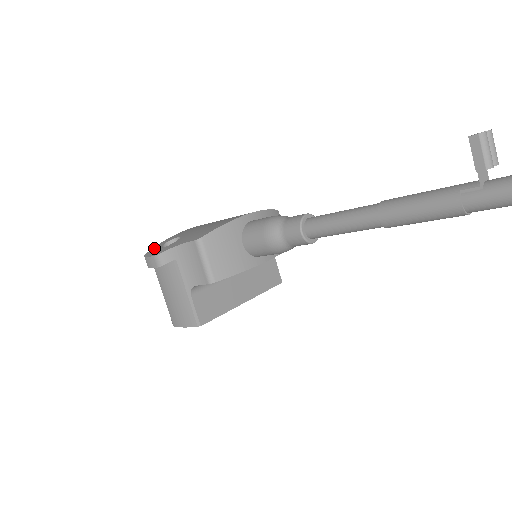
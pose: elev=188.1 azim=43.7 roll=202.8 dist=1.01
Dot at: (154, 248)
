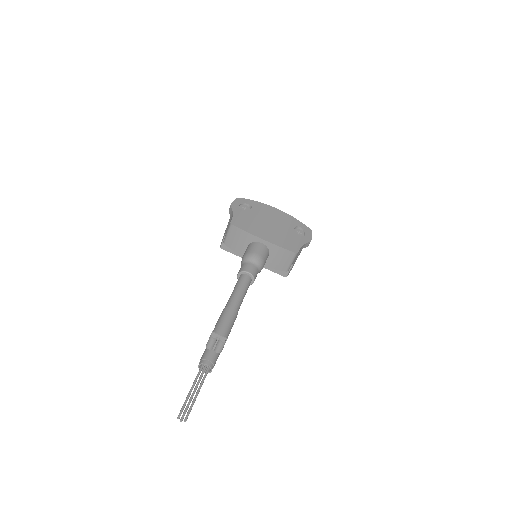
Dot at: (244, 199)
